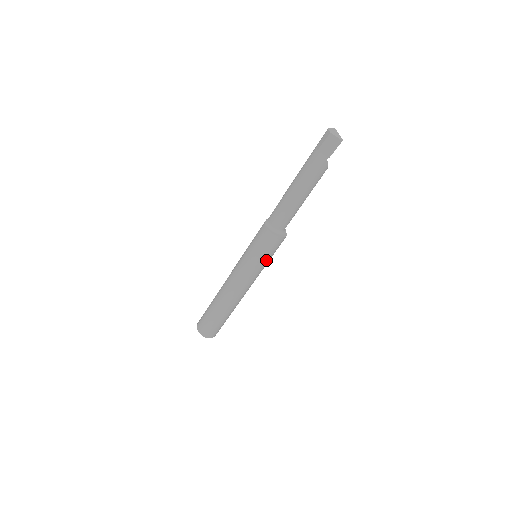
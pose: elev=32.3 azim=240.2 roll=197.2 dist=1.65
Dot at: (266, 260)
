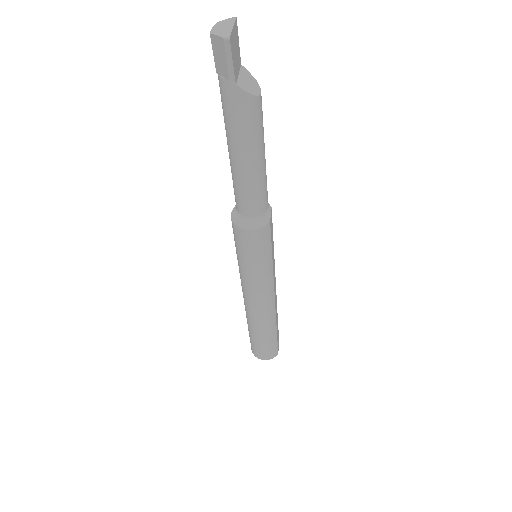
Dot at: (261, 263)
